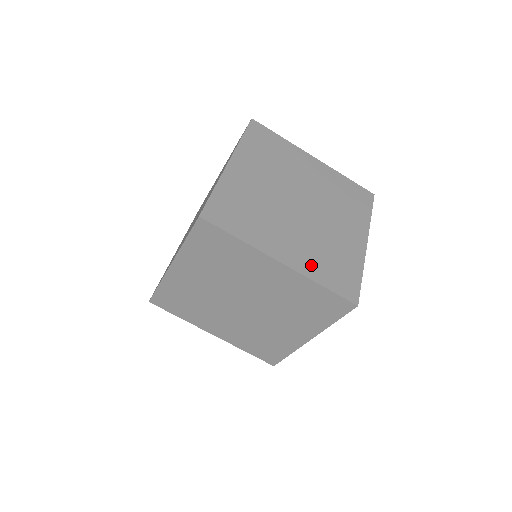
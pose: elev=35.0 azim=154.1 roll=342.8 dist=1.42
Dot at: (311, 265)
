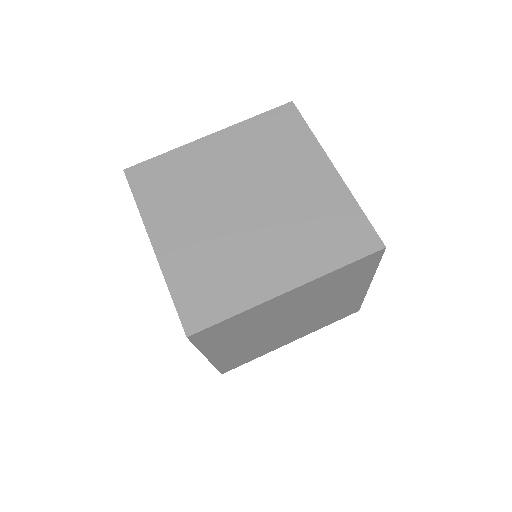
Dot at: (181, 266)
